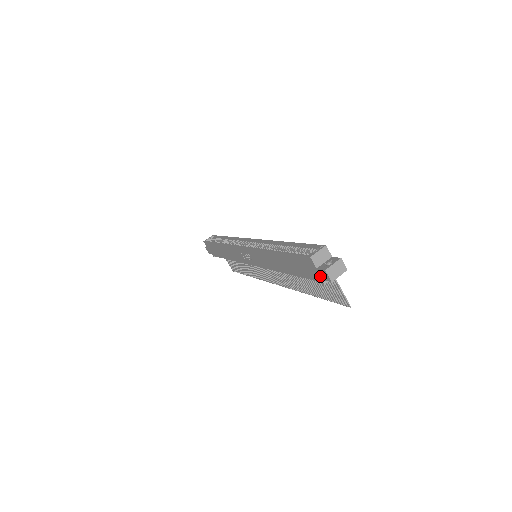
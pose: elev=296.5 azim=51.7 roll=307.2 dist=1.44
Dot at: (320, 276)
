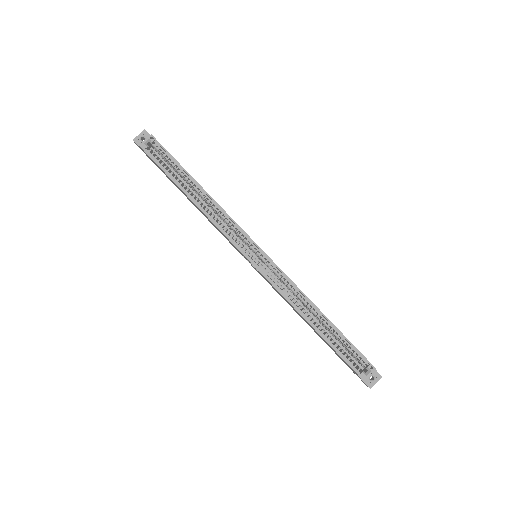
Dot at: occluded
